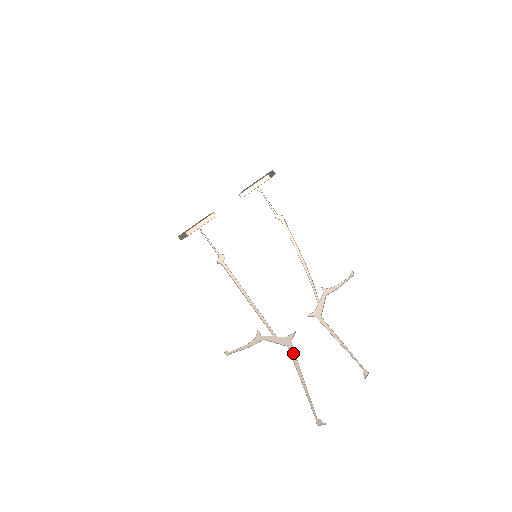
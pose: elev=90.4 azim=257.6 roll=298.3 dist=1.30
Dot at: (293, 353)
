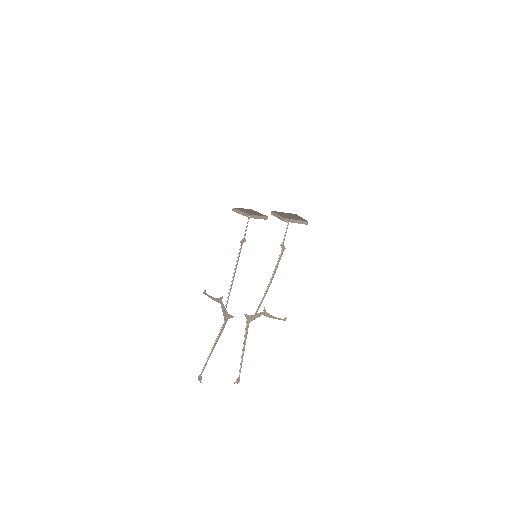
Dot at: (224, 327)
